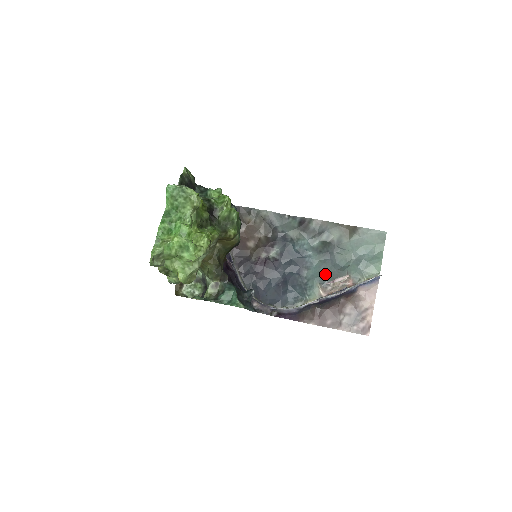
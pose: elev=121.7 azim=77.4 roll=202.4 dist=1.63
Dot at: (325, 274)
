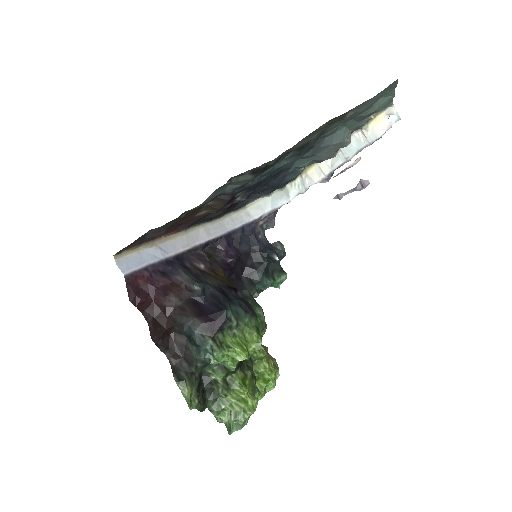
Dot at: (318, 157)
